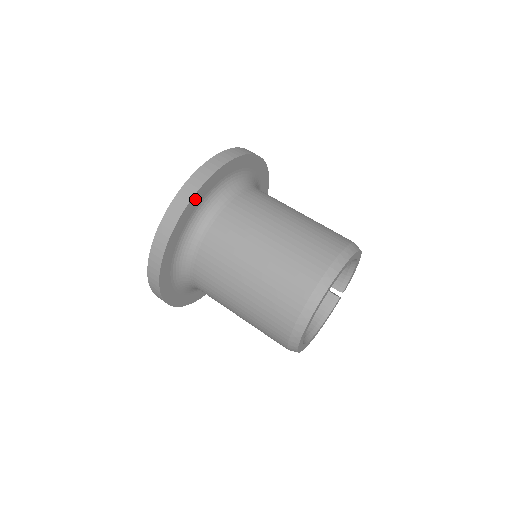
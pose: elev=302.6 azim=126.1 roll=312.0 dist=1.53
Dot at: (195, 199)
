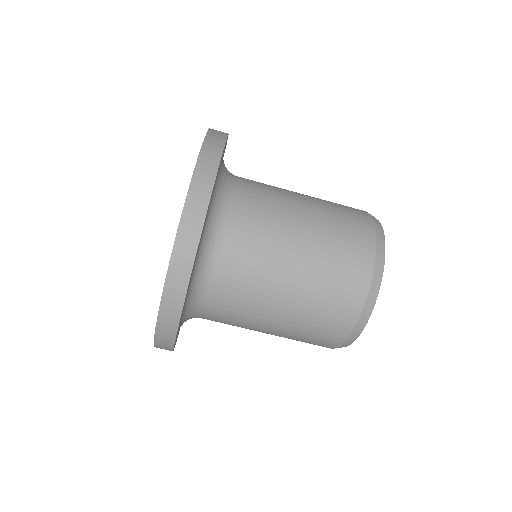
Dot at: occluded
